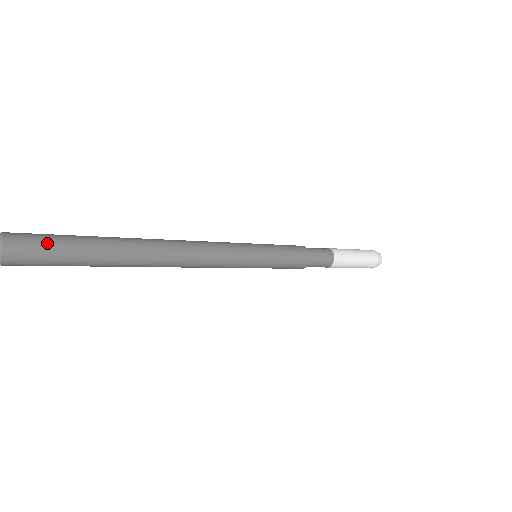
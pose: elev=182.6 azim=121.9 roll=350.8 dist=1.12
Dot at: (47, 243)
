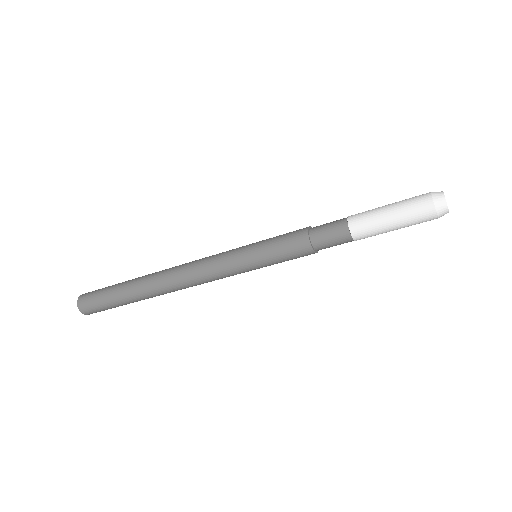
Dot at: occluded
